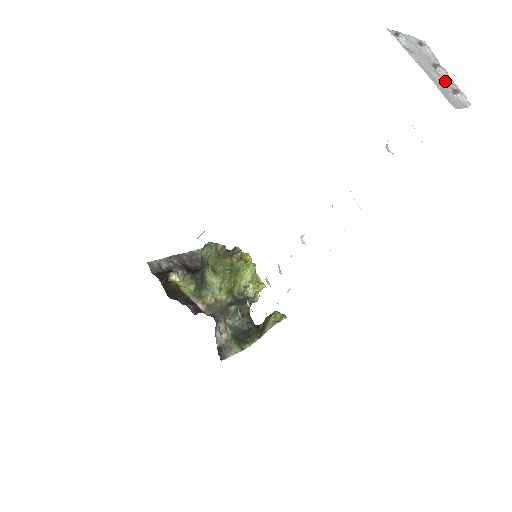
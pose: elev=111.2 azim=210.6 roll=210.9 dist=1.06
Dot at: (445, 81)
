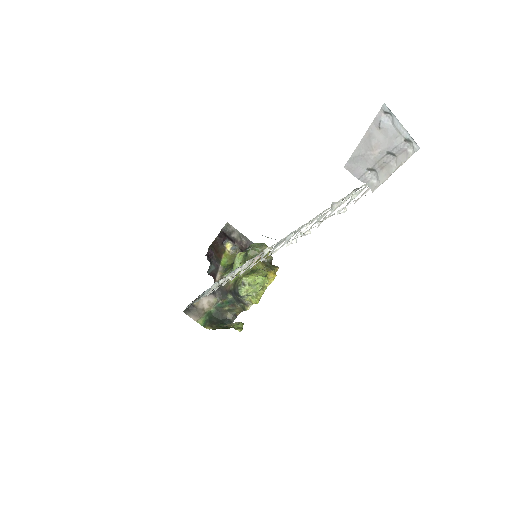
Dot at: (379, 163)
